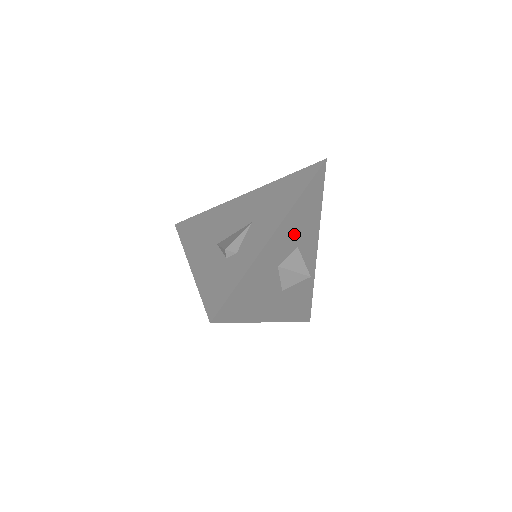
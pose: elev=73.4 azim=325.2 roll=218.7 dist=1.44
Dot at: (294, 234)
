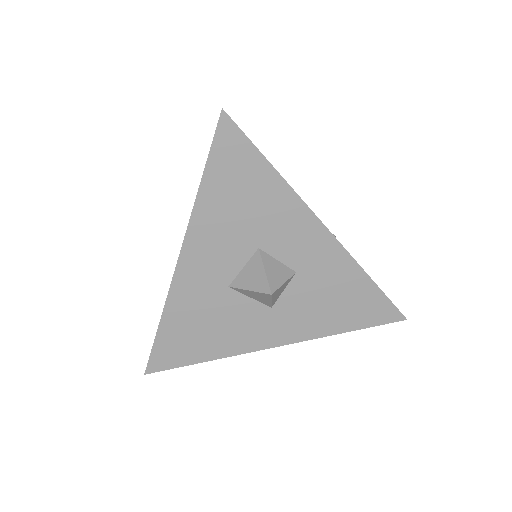
Dot at: (232, 238)
